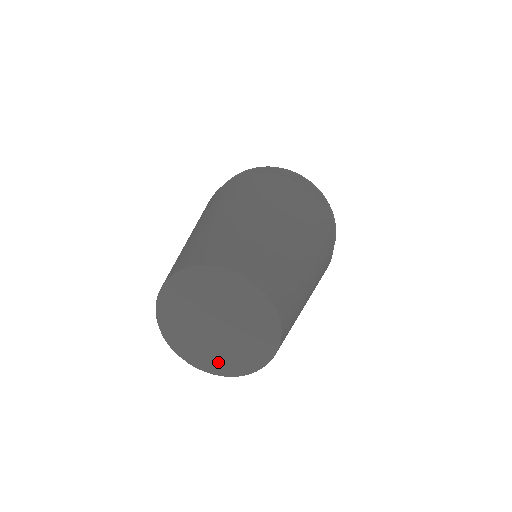
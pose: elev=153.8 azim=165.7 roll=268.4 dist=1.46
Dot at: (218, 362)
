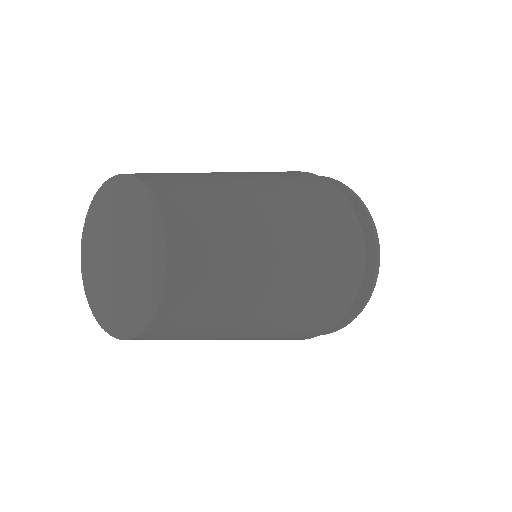
Dot at: (127, 314)
